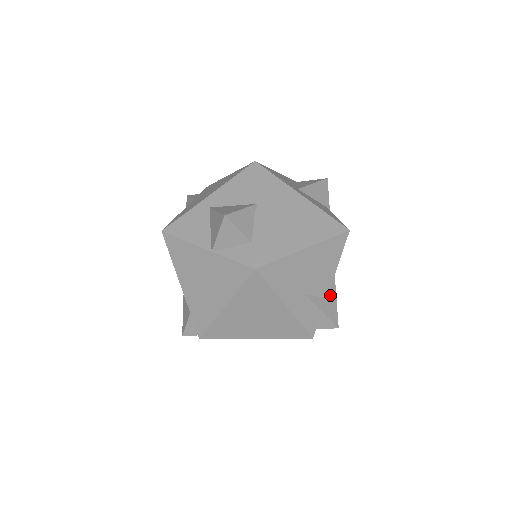
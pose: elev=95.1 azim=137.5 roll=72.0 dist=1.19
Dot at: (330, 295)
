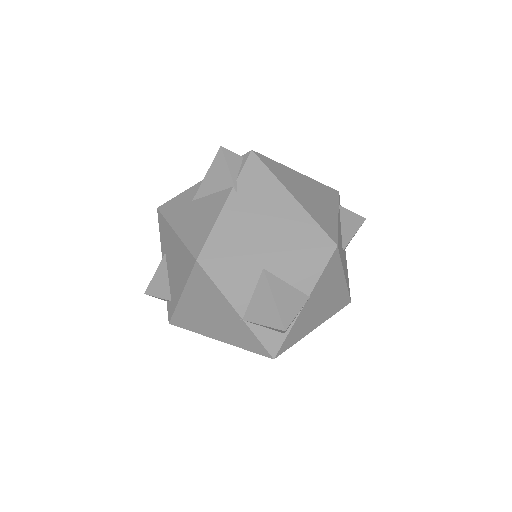
Dot at: occluded
